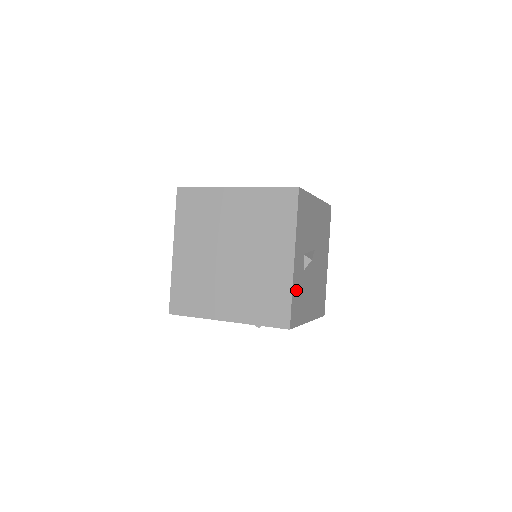
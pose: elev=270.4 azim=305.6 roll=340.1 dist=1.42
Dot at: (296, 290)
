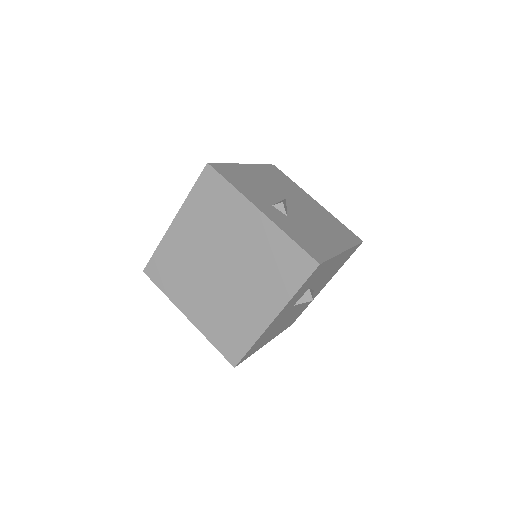
Dot at: (293, 233)
